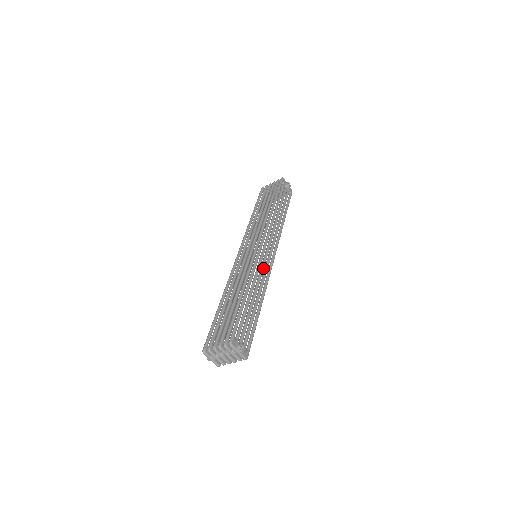
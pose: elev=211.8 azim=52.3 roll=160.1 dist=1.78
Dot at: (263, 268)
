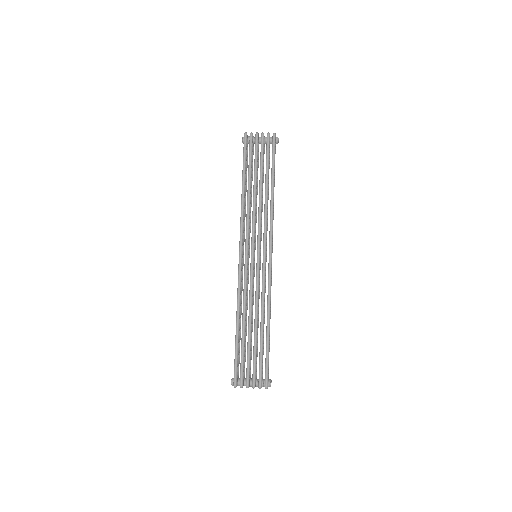
Dot at: occluded
